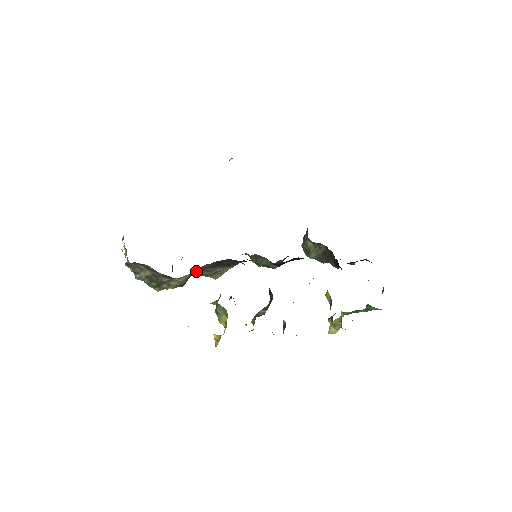
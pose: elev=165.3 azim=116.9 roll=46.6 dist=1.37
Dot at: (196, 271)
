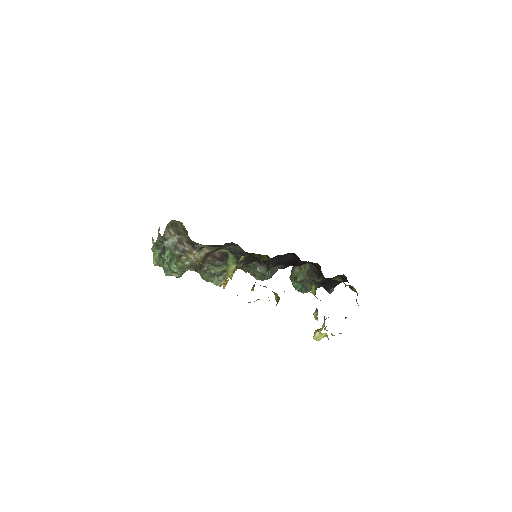
Dot at: (207, 263)
